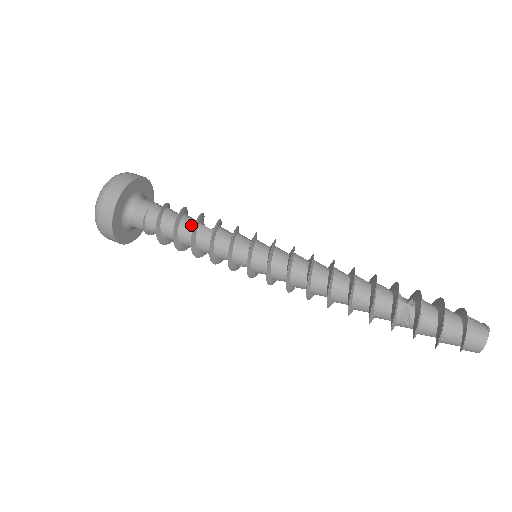
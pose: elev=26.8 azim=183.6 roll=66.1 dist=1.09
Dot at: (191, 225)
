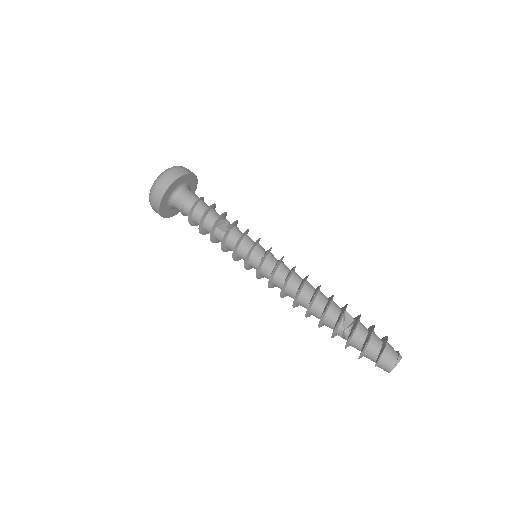
Dot at: (211, 226)
